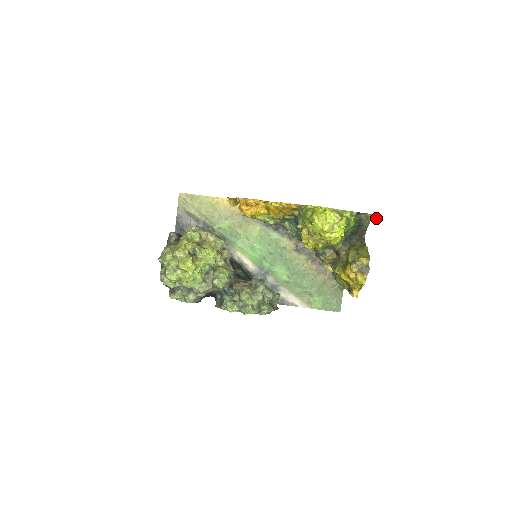
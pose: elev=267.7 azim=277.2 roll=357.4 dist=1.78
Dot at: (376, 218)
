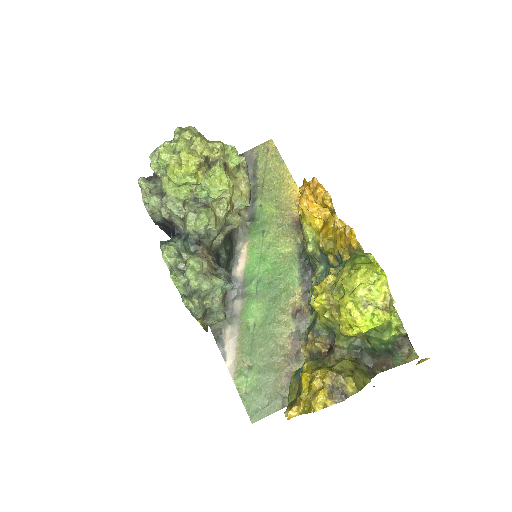
Dot at: (423, 359)
